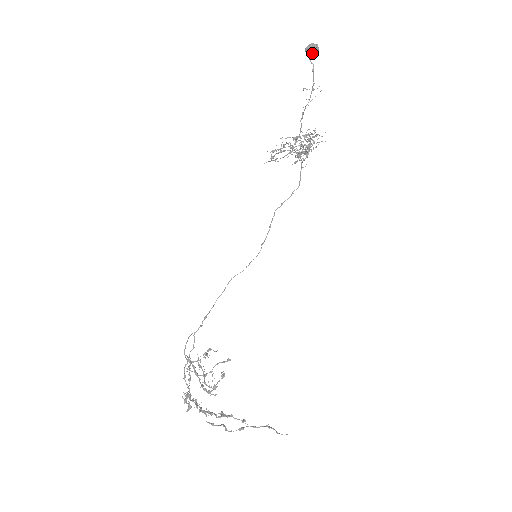
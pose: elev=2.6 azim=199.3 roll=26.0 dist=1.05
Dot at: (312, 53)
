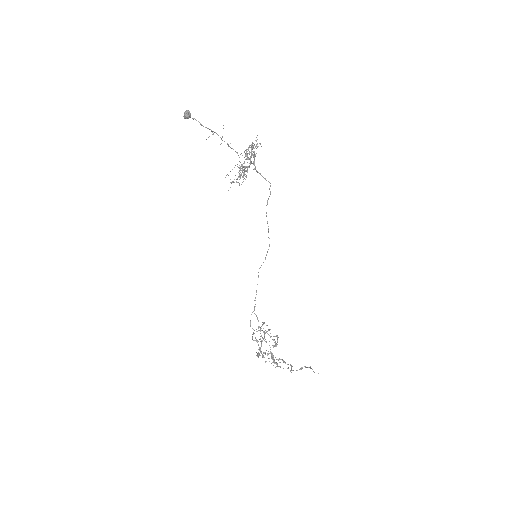
Dot at: occluded
